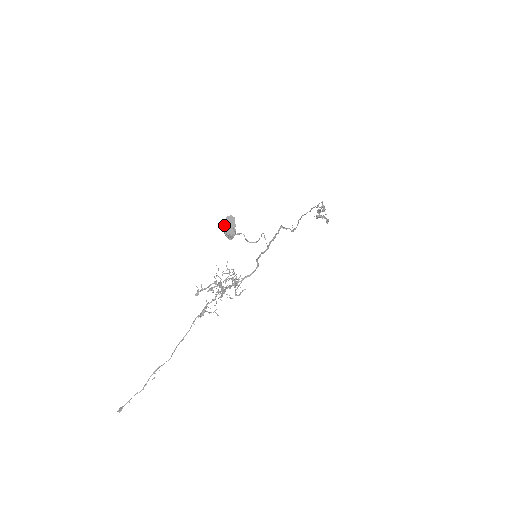
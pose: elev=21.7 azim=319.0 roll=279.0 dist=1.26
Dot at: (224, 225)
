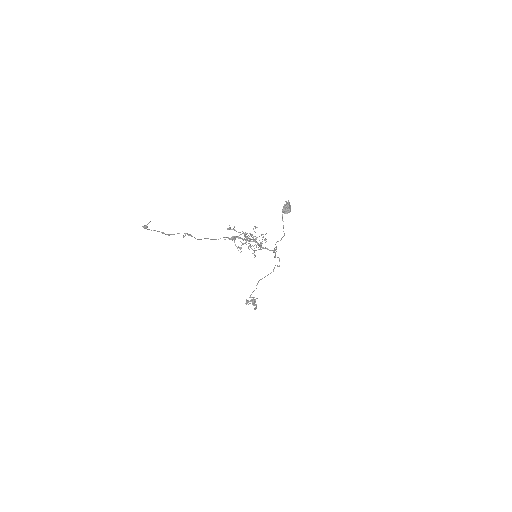
Dot at: occluded
